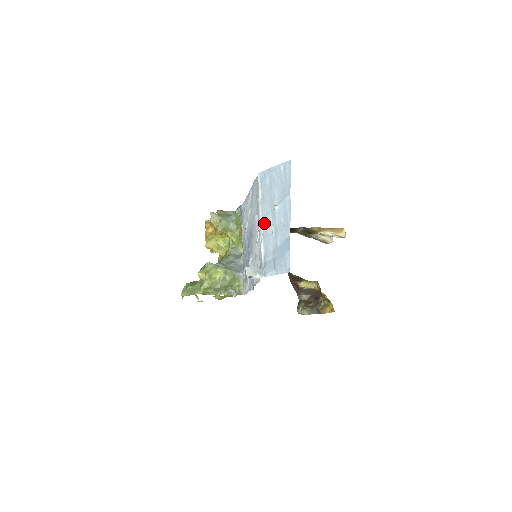
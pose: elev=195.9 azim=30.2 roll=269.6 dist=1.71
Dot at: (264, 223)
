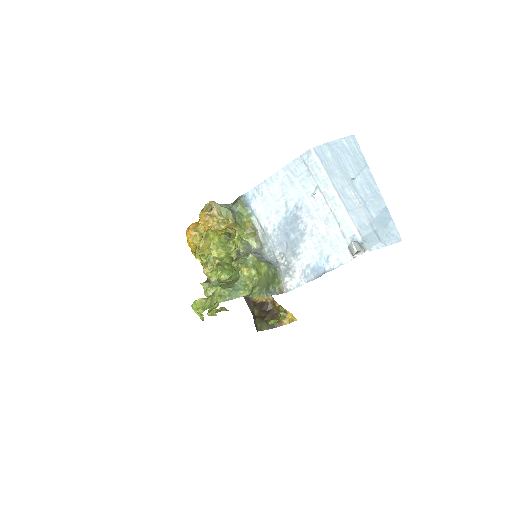
Dot at: (343, 197)
